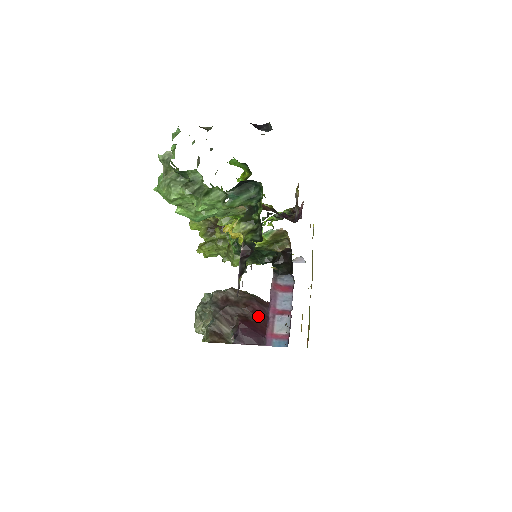
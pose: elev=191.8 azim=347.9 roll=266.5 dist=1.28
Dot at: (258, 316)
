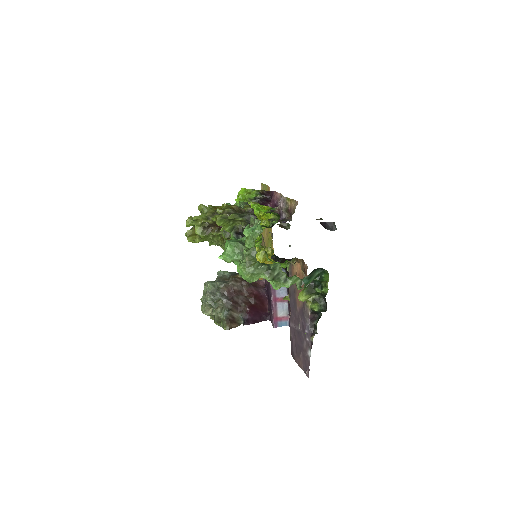
Dot at: (257, 299)
